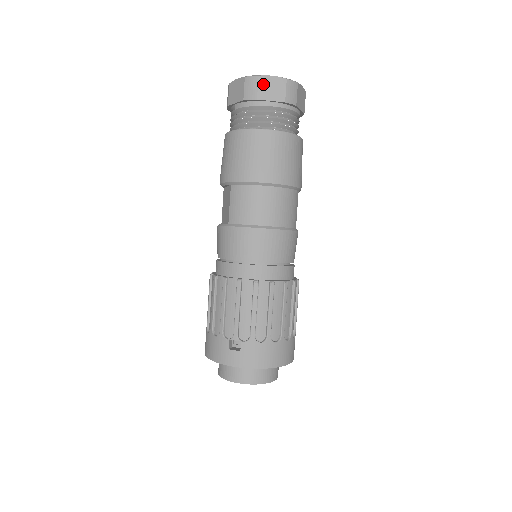
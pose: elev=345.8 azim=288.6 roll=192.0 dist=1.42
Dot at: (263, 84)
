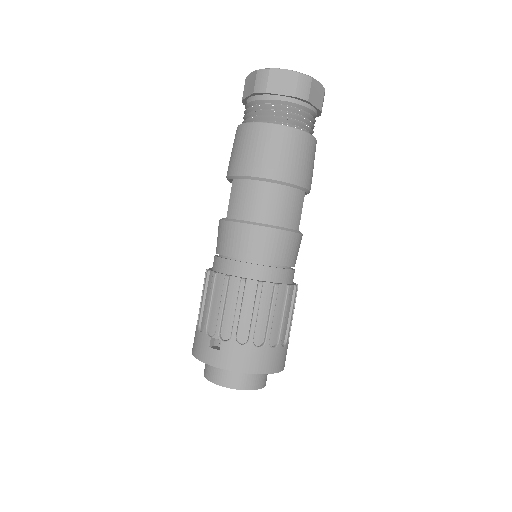
Dot at: (274, 77)
